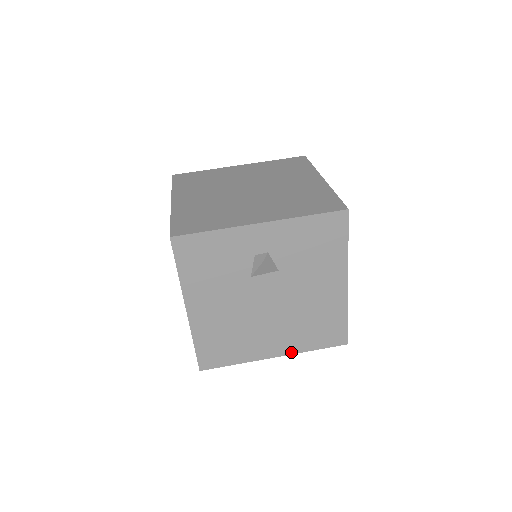
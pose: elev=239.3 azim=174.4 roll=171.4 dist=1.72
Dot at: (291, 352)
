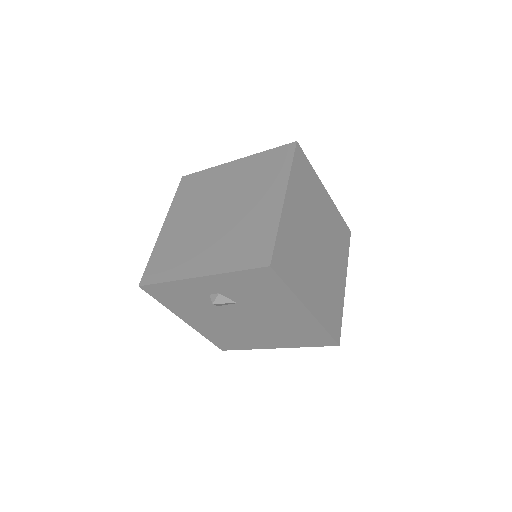
Dot at: (289, 346)
